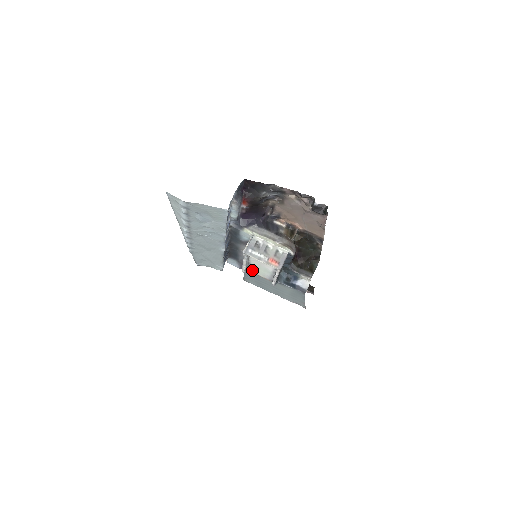
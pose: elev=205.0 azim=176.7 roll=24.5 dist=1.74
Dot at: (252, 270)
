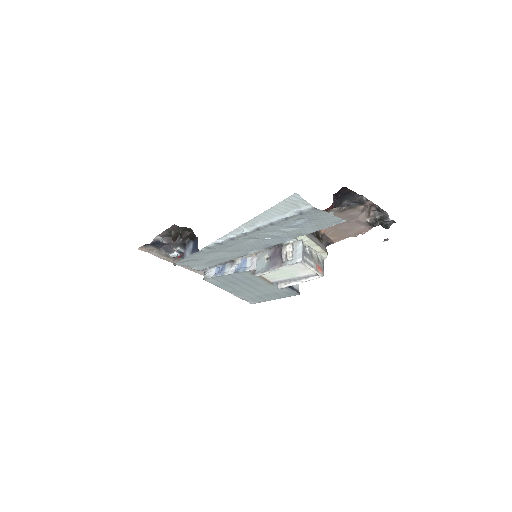
Dot at: occluded
